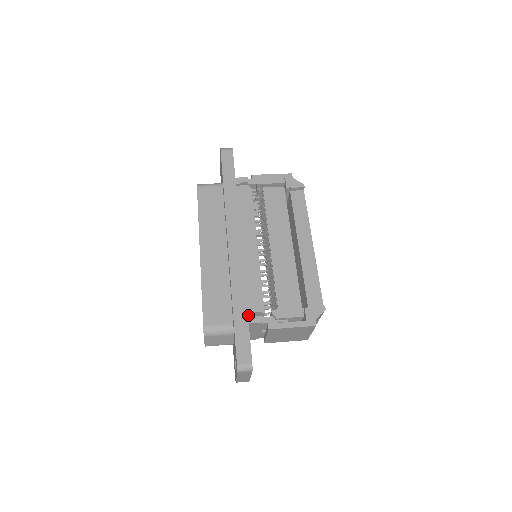
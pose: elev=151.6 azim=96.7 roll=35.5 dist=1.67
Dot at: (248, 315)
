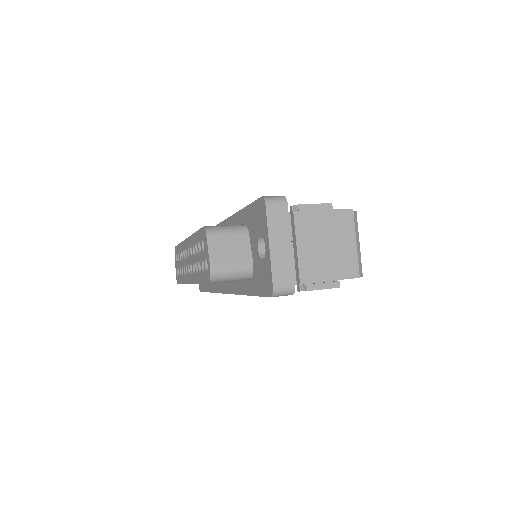
Dot at: occluded
